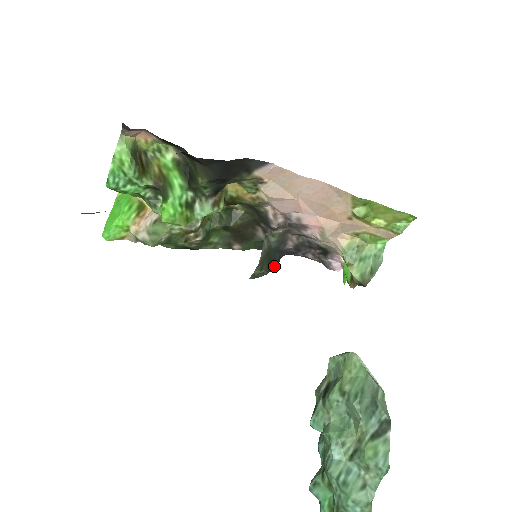
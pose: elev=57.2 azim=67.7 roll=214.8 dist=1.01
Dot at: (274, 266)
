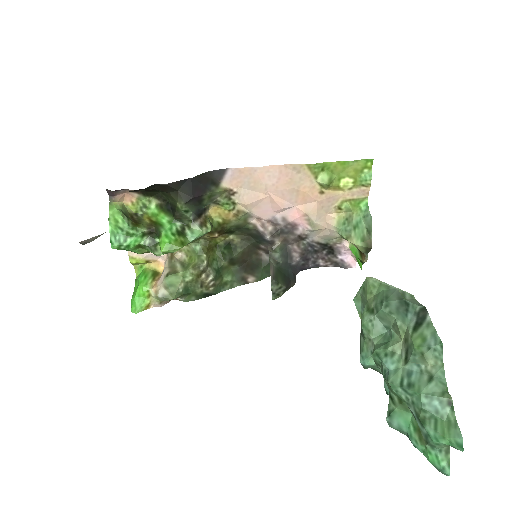
Dot at: (291, 282)
